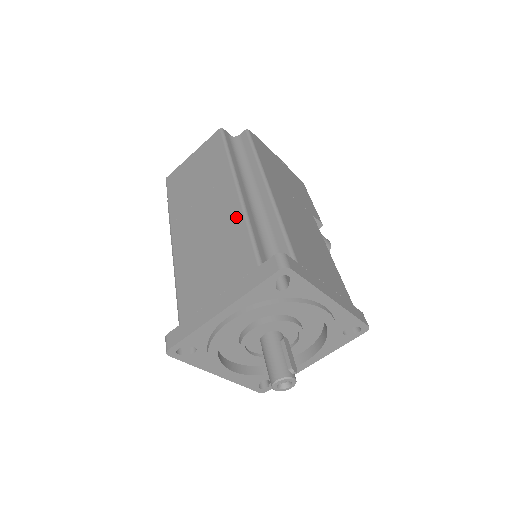
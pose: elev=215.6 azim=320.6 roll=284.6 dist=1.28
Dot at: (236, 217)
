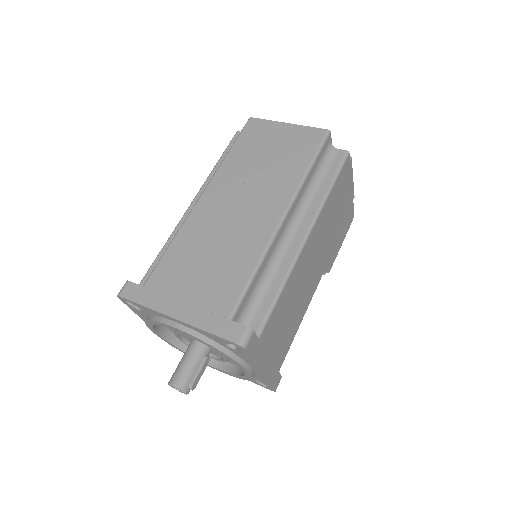
Dot at: (256, 248)
